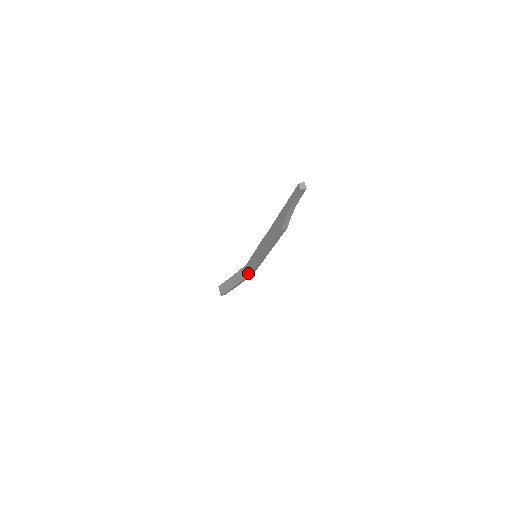
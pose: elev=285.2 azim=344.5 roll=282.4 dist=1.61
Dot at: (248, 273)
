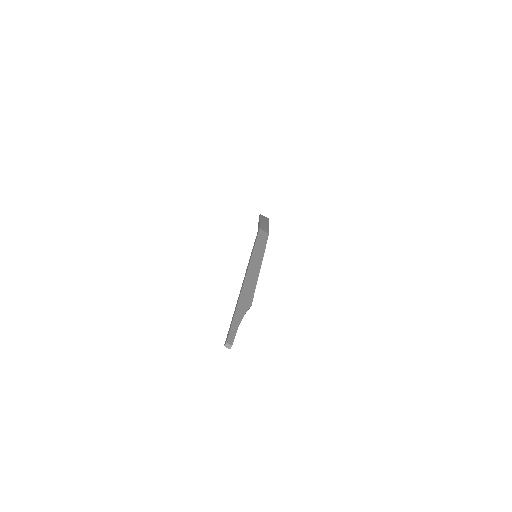
Dot at: occluded
